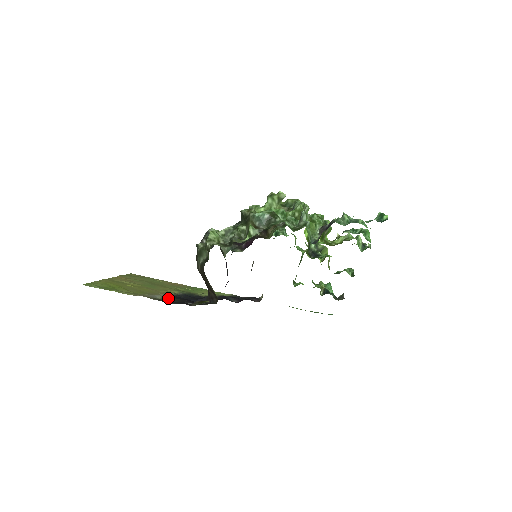
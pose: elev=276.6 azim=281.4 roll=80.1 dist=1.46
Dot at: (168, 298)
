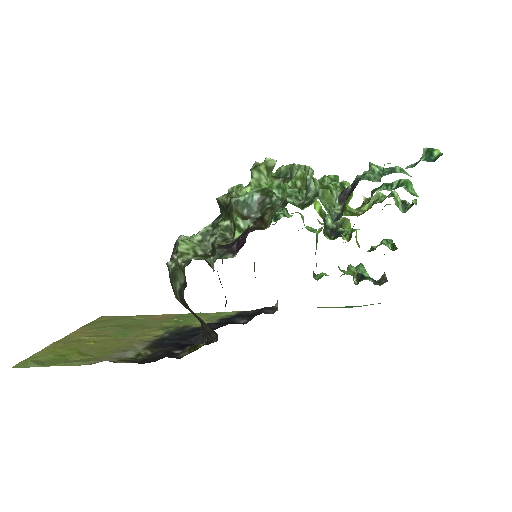
Dot at: (145, 351)
